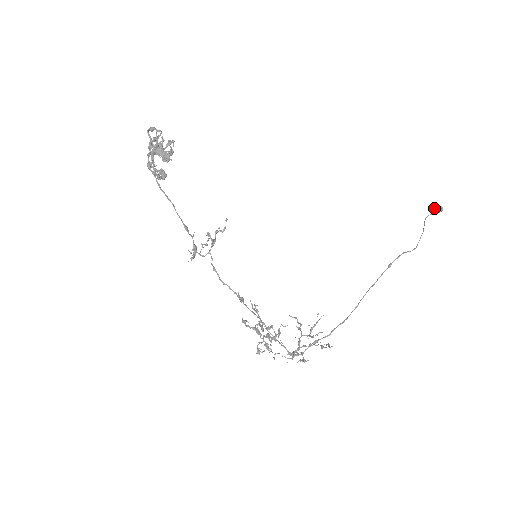
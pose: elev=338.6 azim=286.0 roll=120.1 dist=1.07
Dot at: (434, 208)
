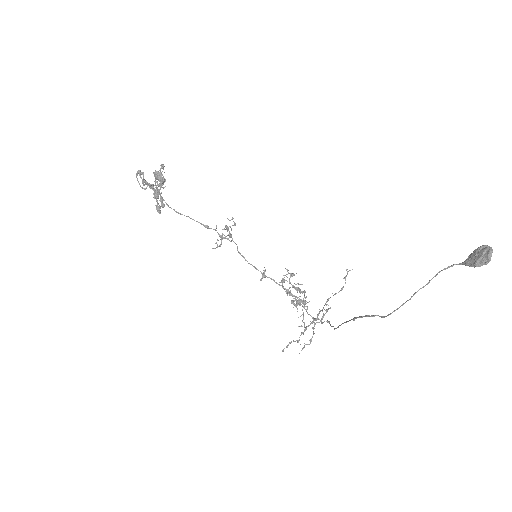
Dot at: (475, 253)
